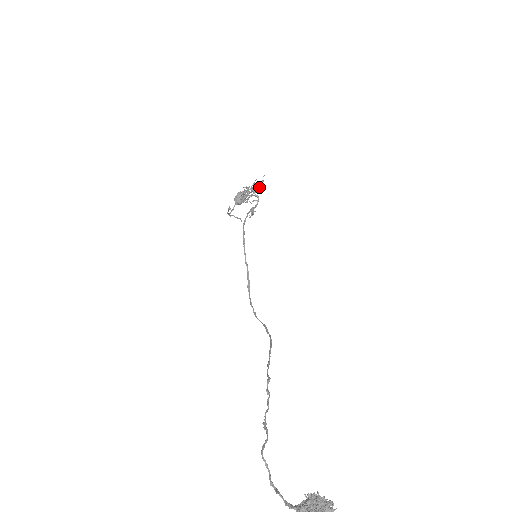
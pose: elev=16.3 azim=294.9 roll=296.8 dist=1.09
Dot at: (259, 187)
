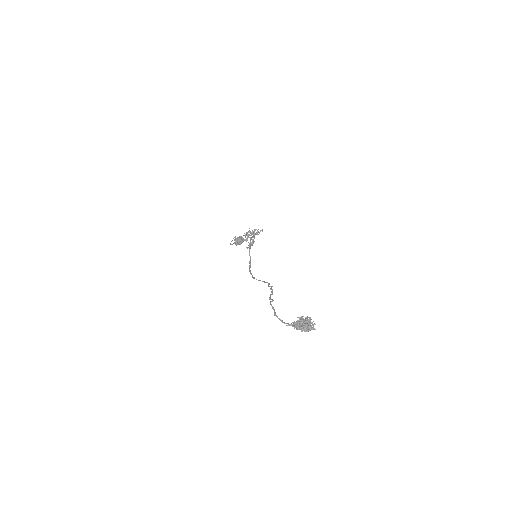
Dot at: occluded
